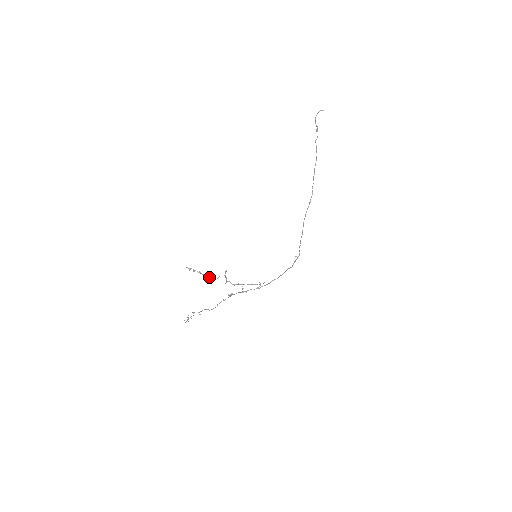
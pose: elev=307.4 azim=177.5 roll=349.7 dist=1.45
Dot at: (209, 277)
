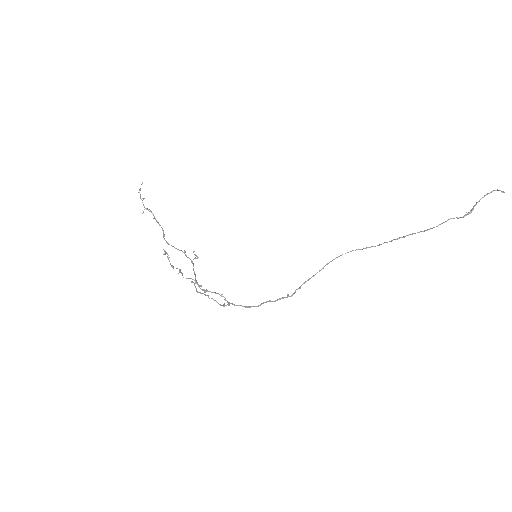
Dot at: (179, 270)
